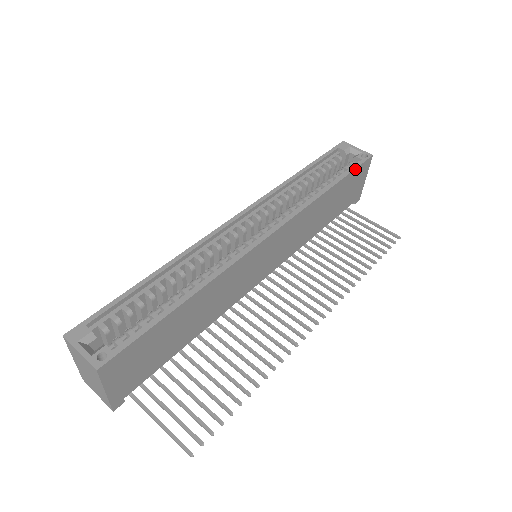
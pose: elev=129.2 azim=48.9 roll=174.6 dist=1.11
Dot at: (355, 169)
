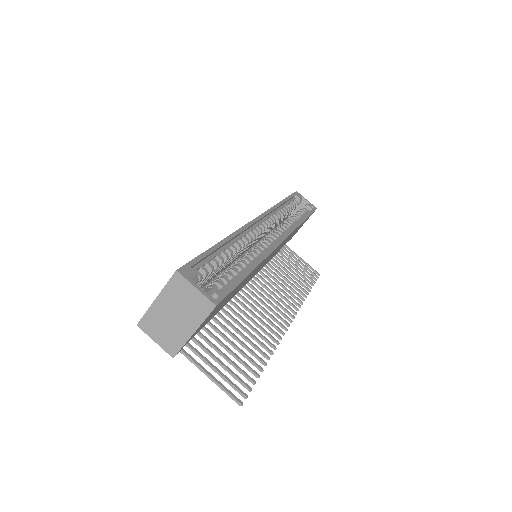
Dot at: occluded
